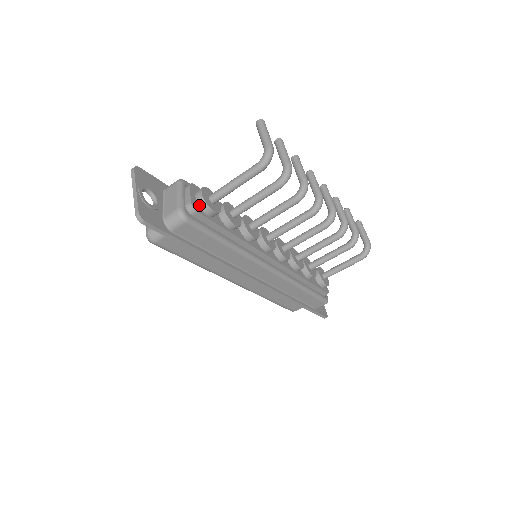
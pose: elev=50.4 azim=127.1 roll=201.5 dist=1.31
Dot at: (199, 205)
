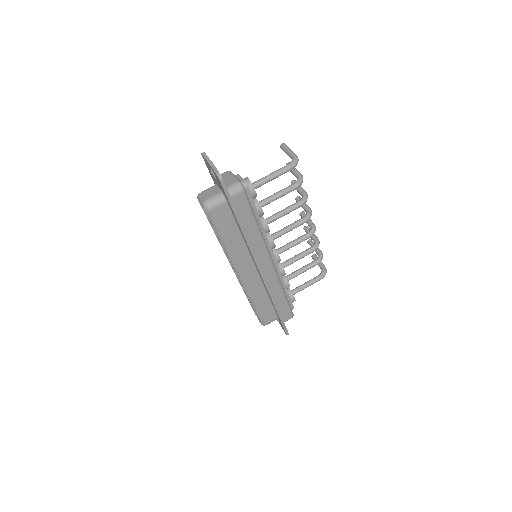
Dot at: occluded
